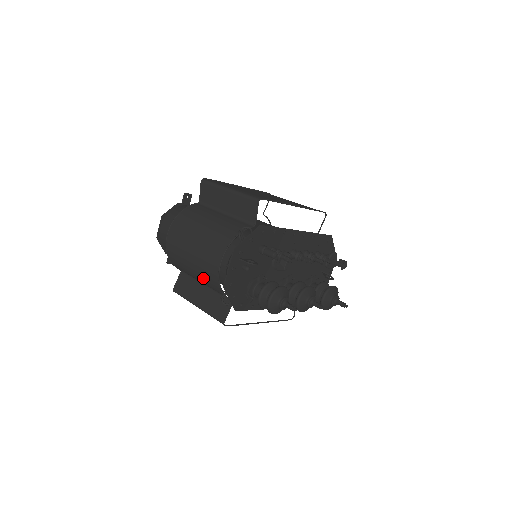
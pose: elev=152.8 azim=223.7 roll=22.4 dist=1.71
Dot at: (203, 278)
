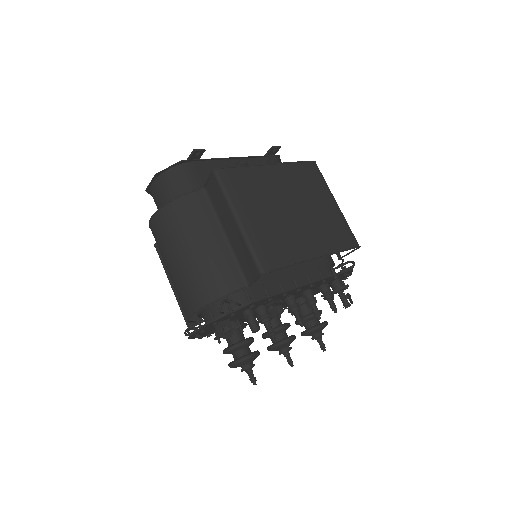
Dot at: occluded
